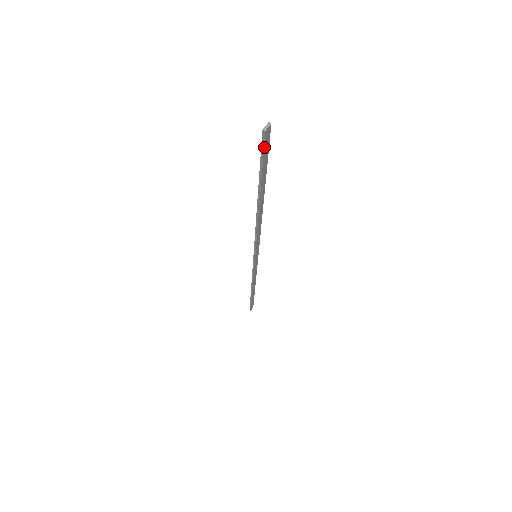
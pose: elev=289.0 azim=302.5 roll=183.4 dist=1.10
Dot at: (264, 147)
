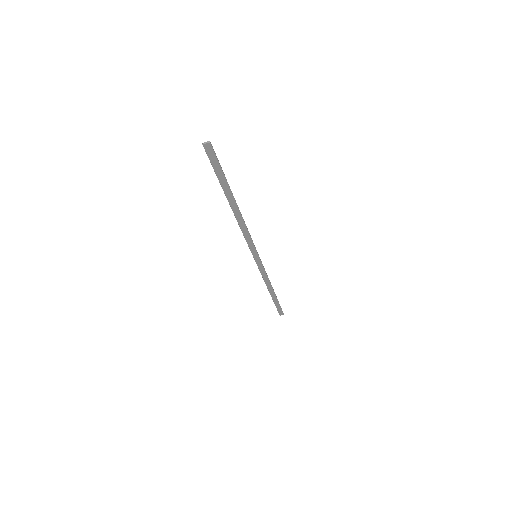
Dot at: (209, 157)
